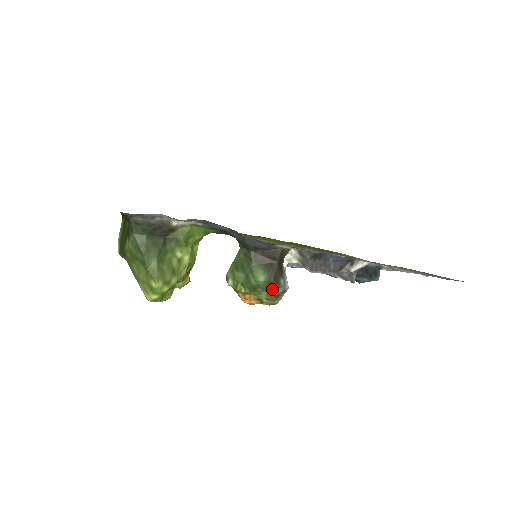
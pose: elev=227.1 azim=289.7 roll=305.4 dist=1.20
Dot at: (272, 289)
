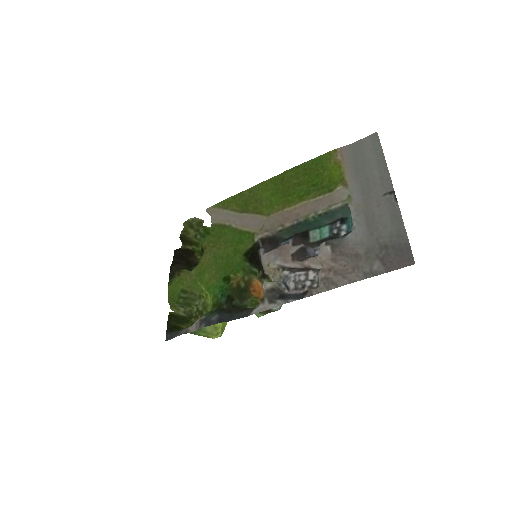
Dot at: occluded
